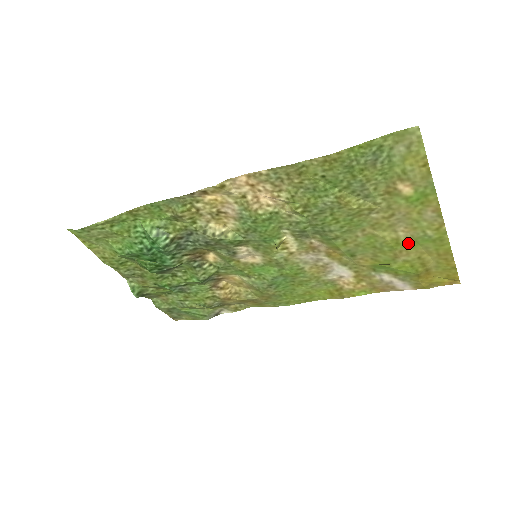
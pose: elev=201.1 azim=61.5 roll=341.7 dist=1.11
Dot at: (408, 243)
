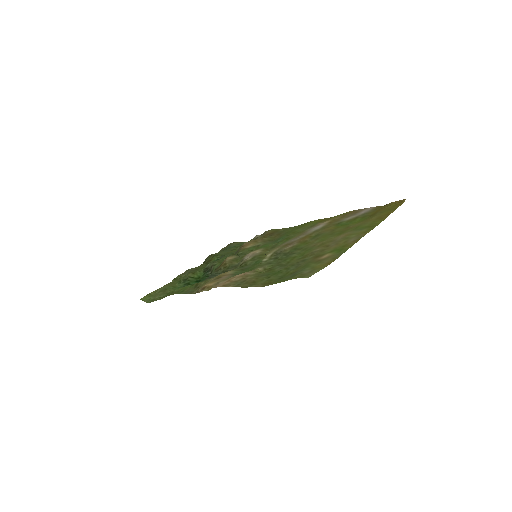
Dot at: (350, 230)
